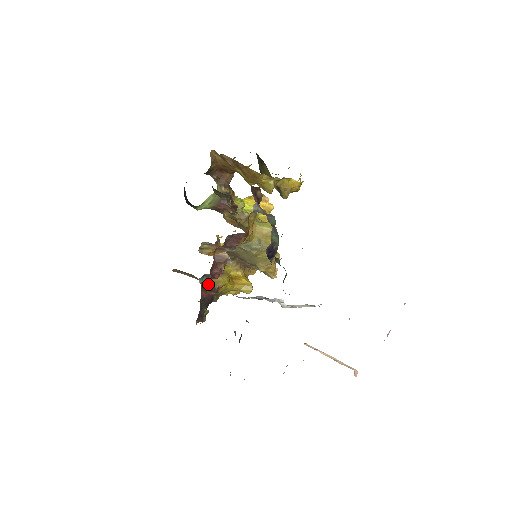
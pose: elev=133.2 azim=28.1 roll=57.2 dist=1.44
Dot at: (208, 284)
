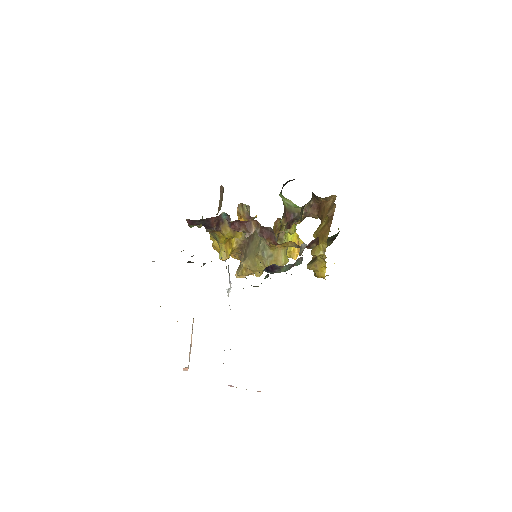
Dot at: (222, 221)
